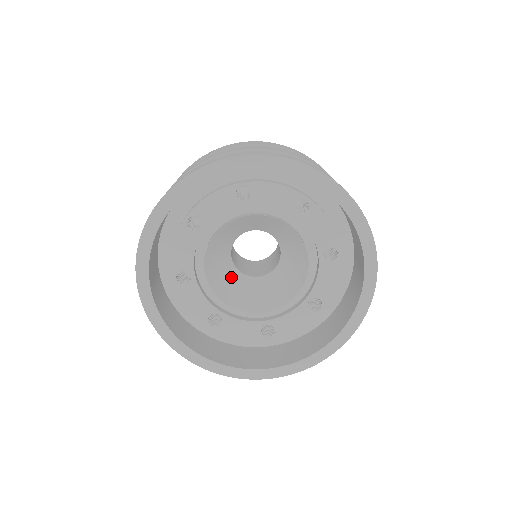
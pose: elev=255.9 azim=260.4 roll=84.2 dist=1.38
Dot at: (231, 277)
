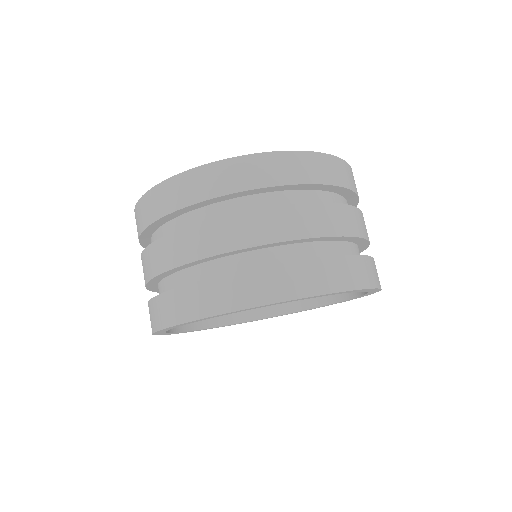
Dot at: occluded
